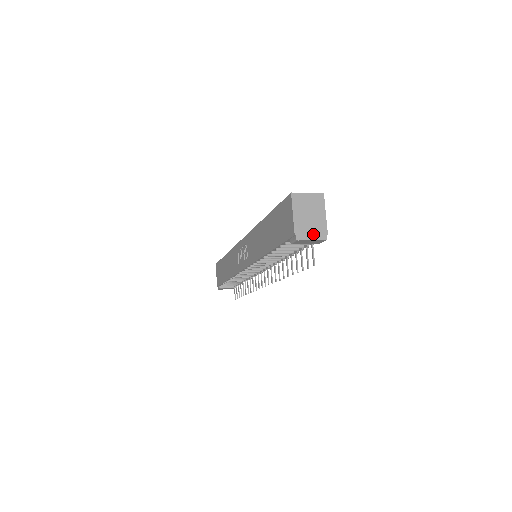
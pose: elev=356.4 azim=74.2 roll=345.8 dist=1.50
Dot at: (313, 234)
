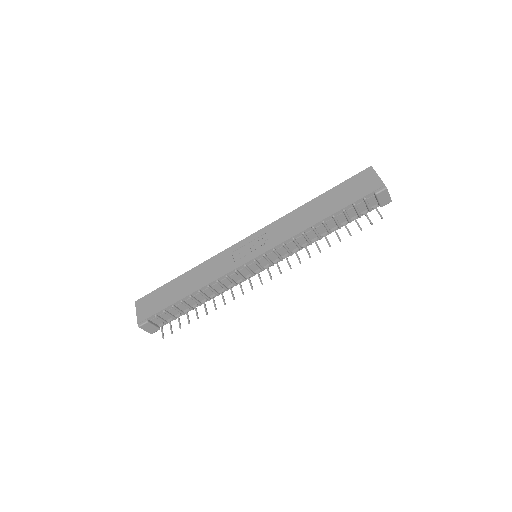
Dot at: occluded
